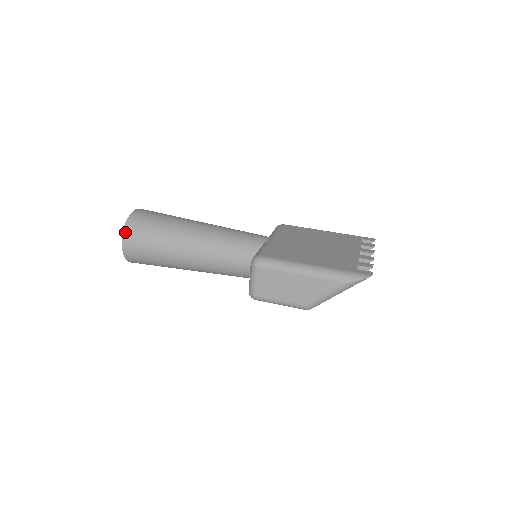
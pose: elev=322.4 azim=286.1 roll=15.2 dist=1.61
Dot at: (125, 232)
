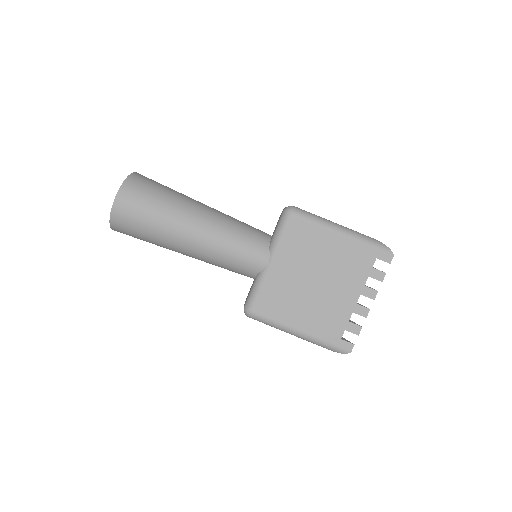
Dot at: (113, 229)
